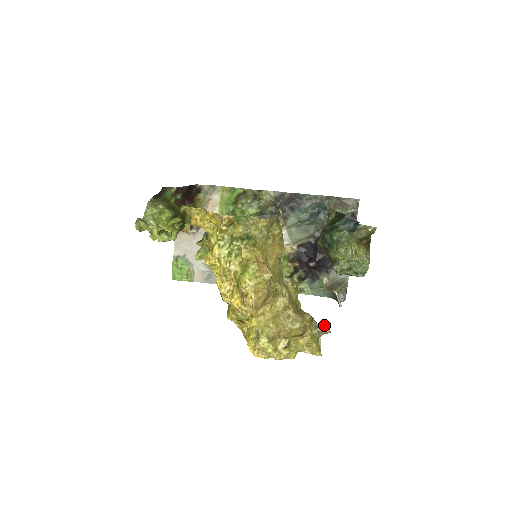
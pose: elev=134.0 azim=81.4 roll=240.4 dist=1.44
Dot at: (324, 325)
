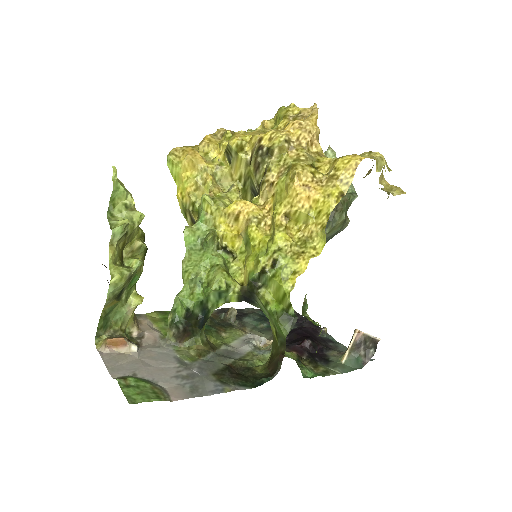
Dot at: occluded
